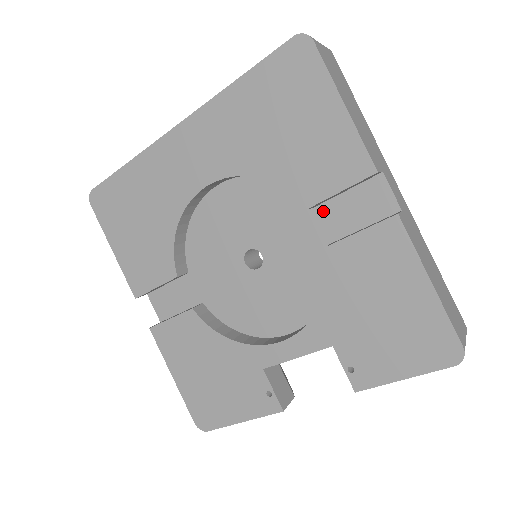
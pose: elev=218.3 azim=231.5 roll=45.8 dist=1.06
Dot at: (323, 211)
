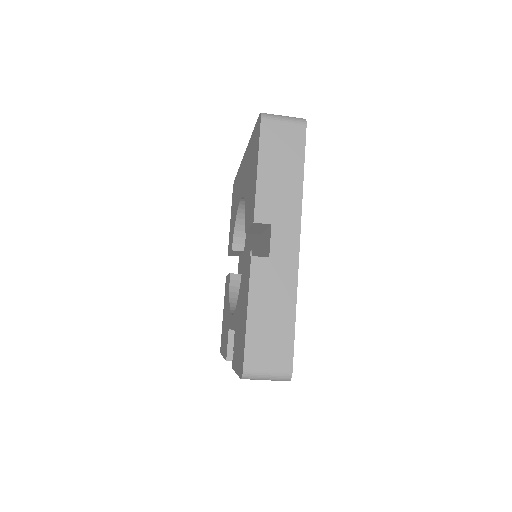
Dot at: (261, 239)
